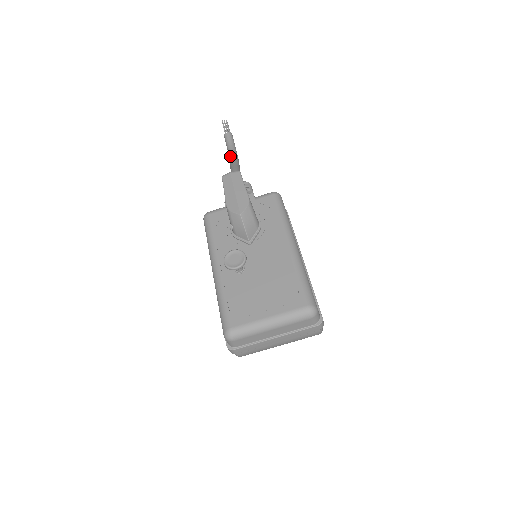
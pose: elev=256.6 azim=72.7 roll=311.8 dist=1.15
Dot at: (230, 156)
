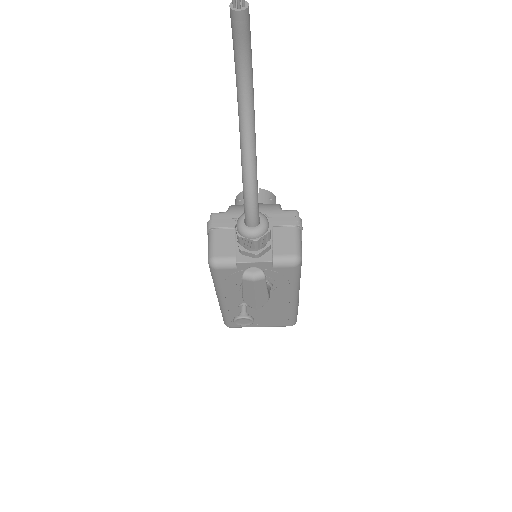
Dot at: (240, 96)
